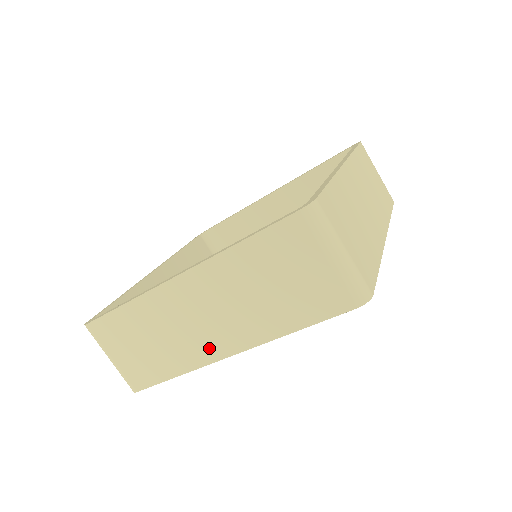
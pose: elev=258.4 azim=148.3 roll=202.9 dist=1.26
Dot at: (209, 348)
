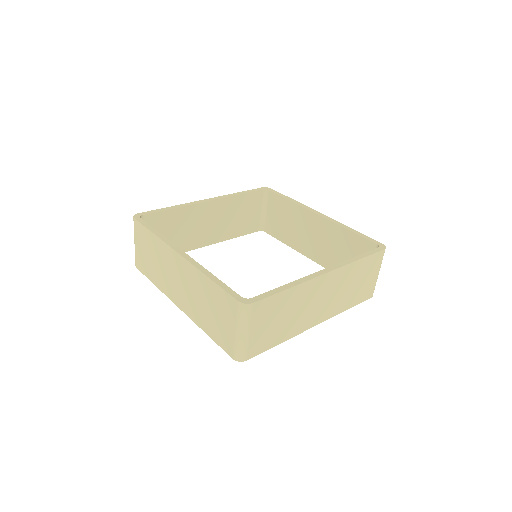
Dot at: (173, 294)
